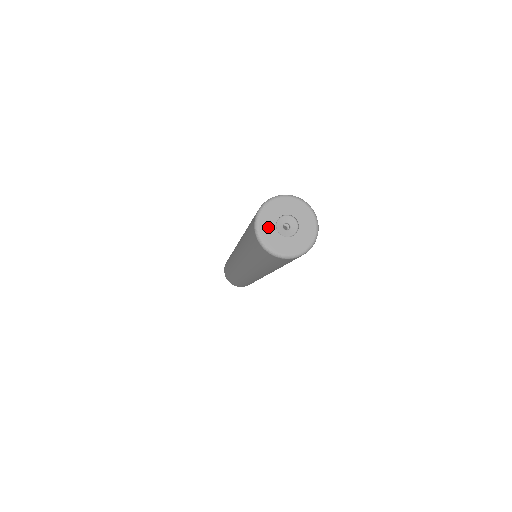
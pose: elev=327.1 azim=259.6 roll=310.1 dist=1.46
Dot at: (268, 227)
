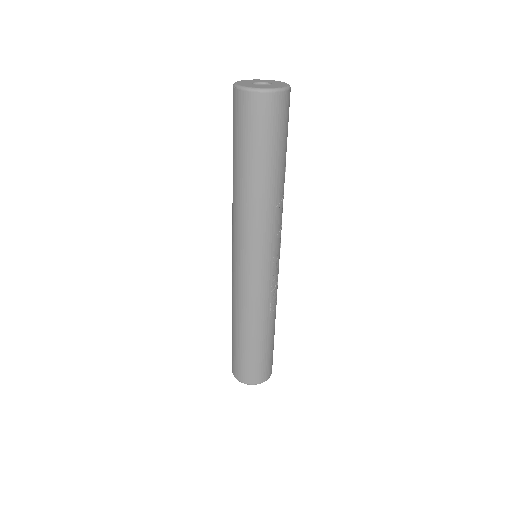
Dot at: (245, 83)
